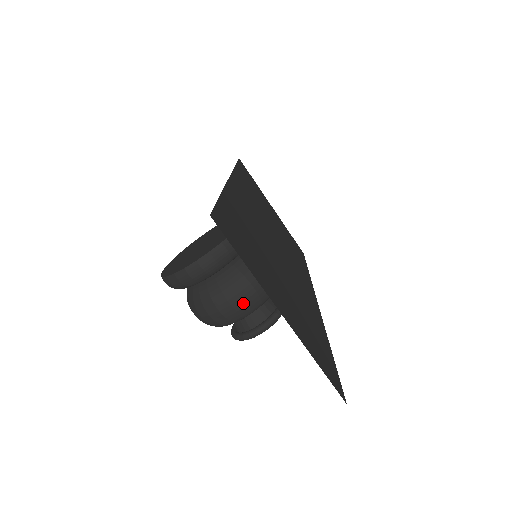
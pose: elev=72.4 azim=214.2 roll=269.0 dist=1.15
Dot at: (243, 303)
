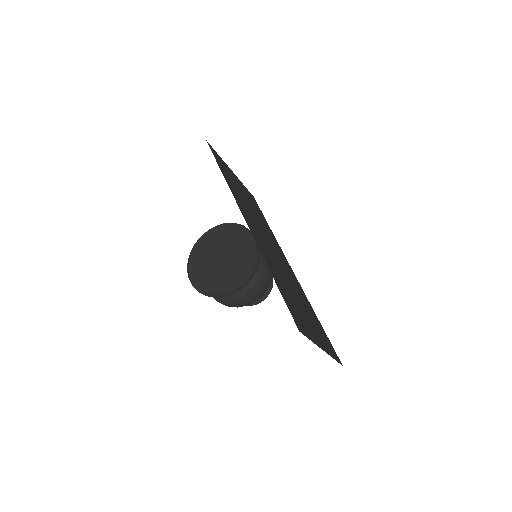
Dot at: (258, 297)
